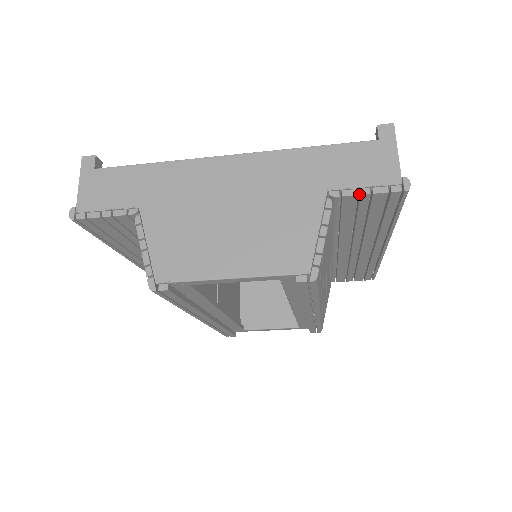
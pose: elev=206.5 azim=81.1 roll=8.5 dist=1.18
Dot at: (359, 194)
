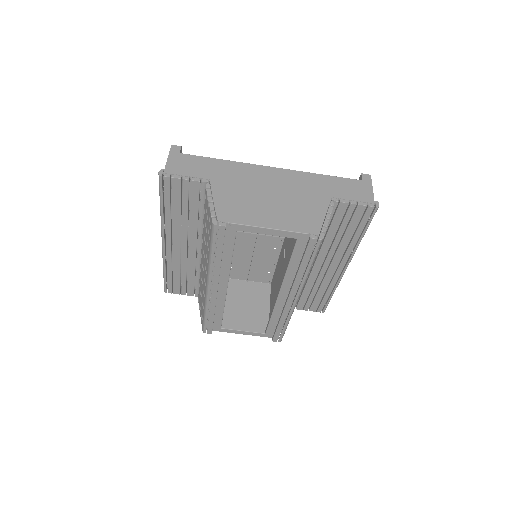
Dot at: (349, 204)
